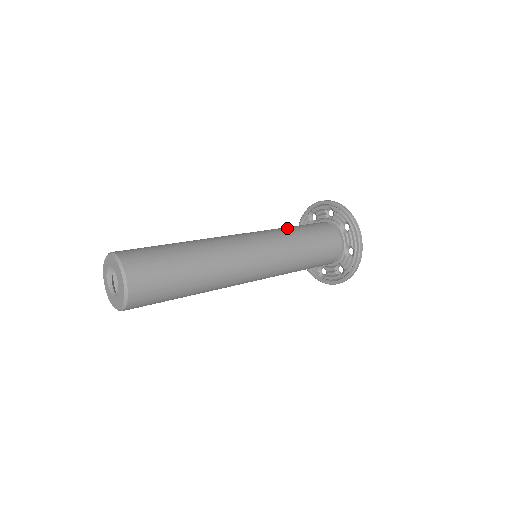
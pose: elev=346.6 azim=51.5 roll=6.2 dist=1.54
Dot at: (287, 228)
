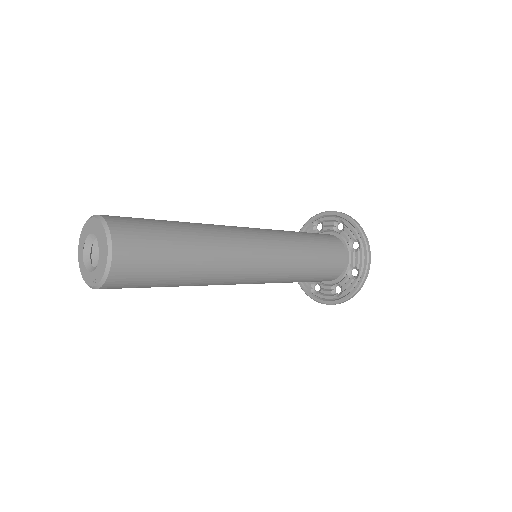
Dot at: occluded
